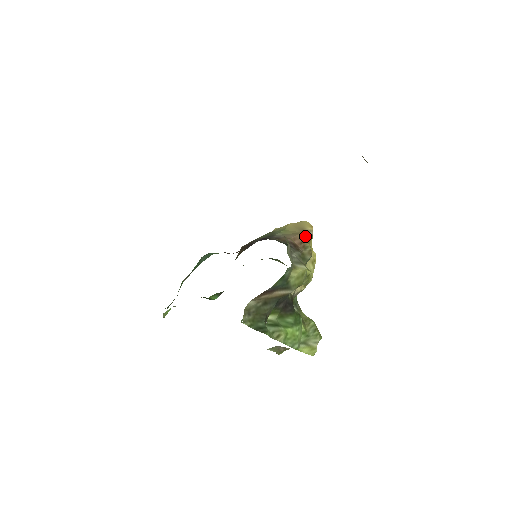
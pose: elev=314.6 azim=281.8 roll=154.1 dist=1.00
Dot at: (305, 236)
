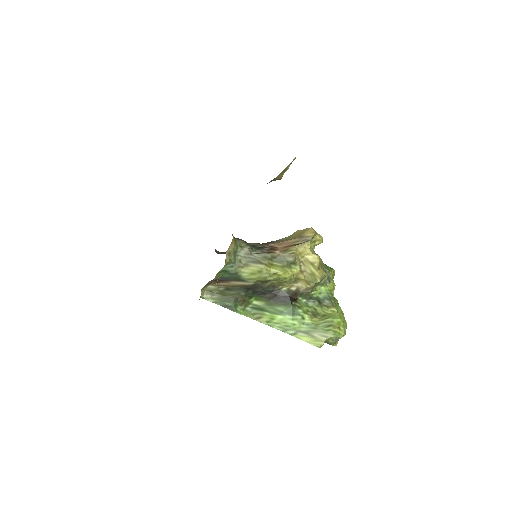
Dot at: (298, 241)
